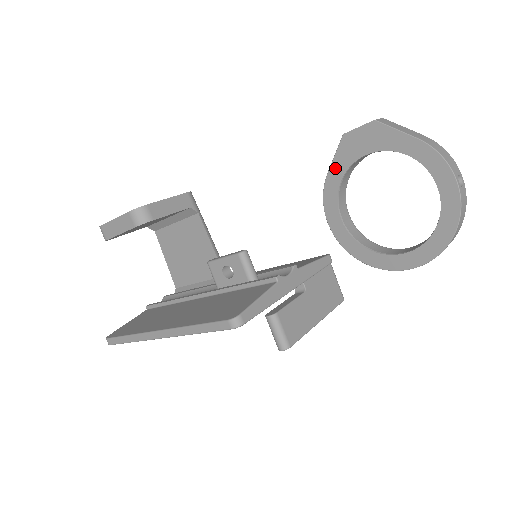
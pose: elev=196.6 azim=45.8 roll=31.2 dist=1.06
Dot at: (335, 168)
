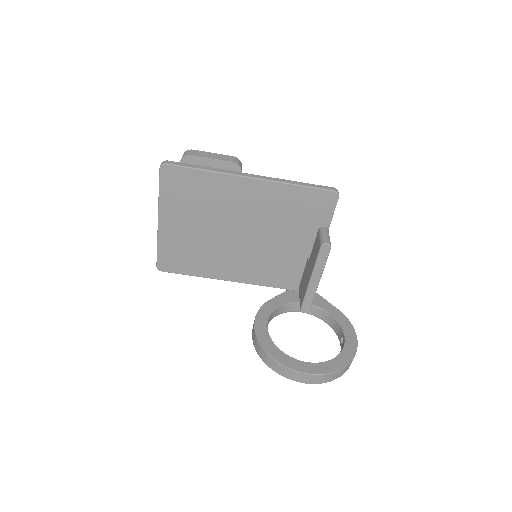
Dot at: (278, 299)
